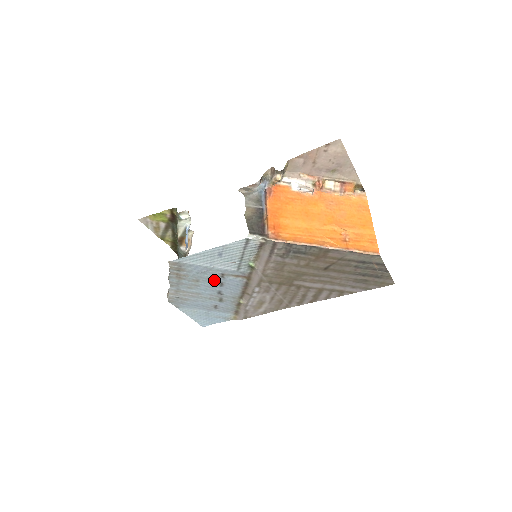
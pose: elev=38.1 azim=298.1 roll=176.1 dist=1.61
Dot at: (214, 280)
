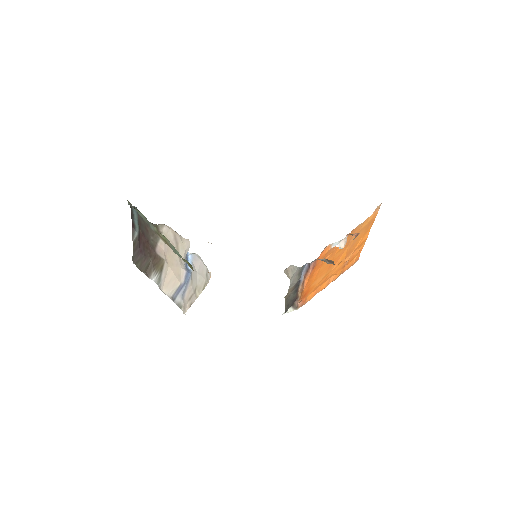
Dot at: occluded
